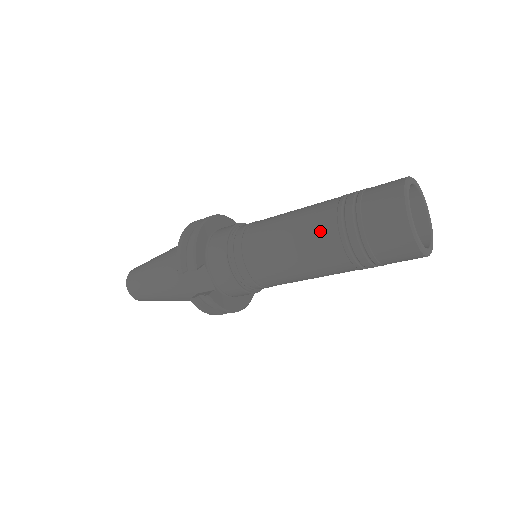
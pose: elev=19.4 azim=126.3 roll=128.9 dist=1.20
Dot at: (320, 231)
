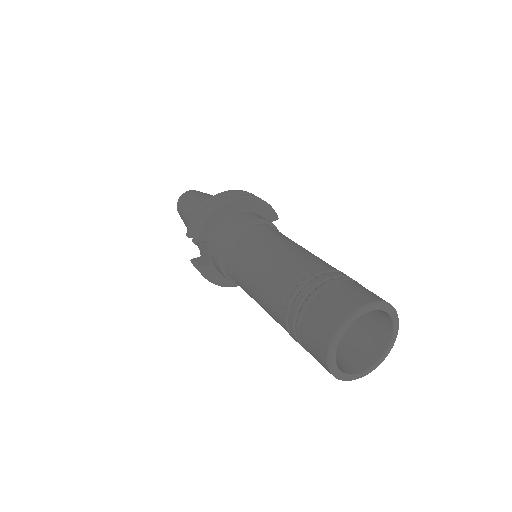
Dot at: (276, 292)
